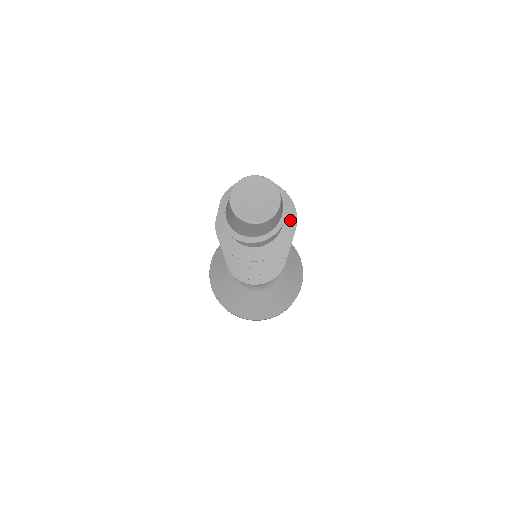
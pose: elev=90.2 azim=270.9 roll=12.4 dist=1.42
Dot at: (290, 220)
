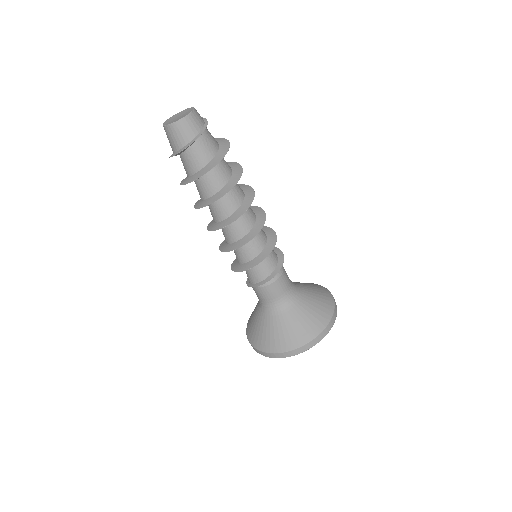
Dot at: (222, 142)
